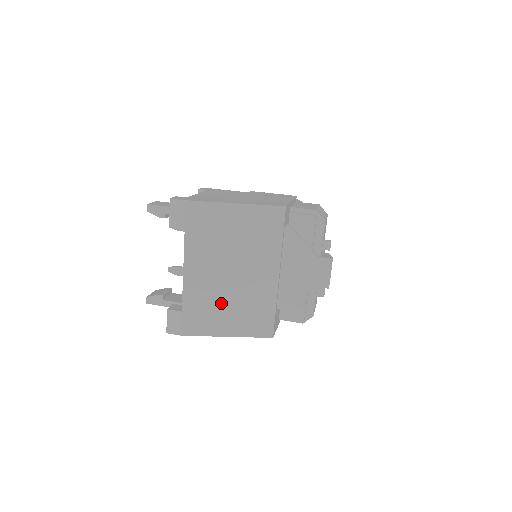
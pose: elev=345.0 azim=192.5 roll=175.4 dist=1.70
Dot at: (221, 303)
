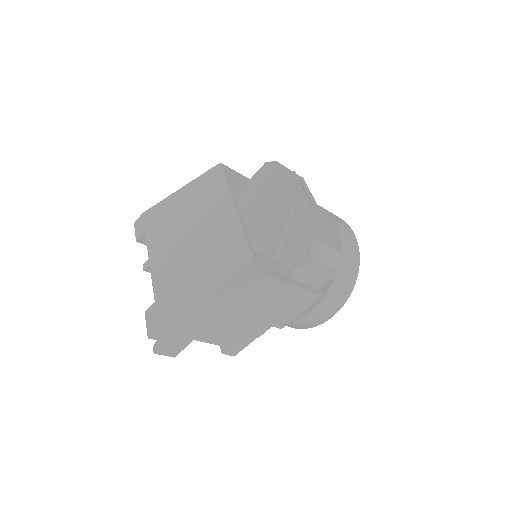
Dot at: (190, 270)
